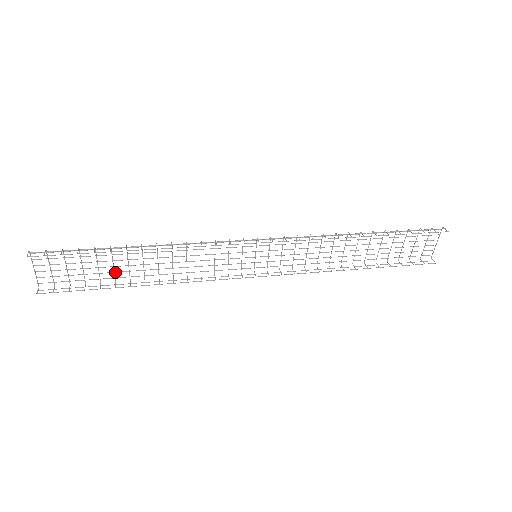
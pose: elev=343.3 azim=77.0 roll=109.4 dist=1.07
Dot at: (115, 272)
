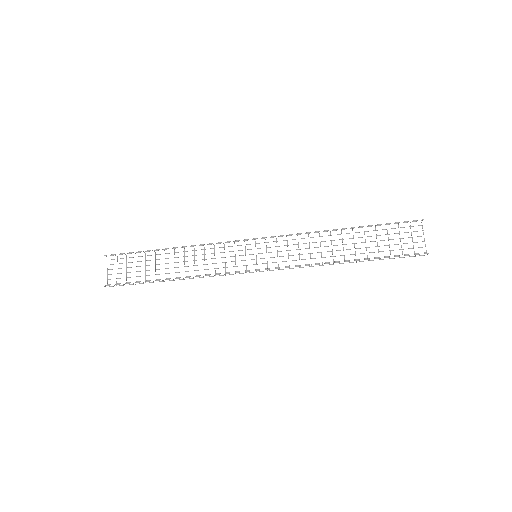
Dot at: (156, 274)
